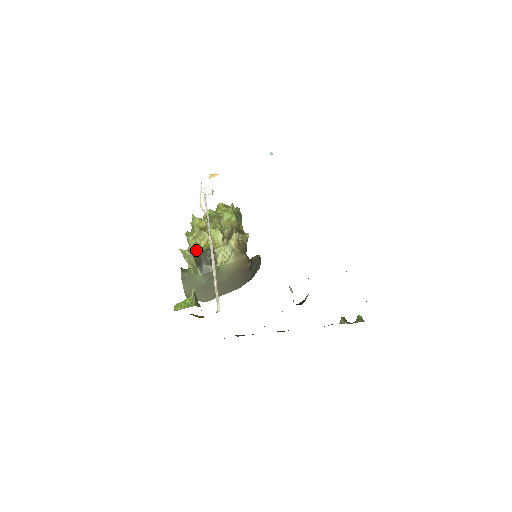
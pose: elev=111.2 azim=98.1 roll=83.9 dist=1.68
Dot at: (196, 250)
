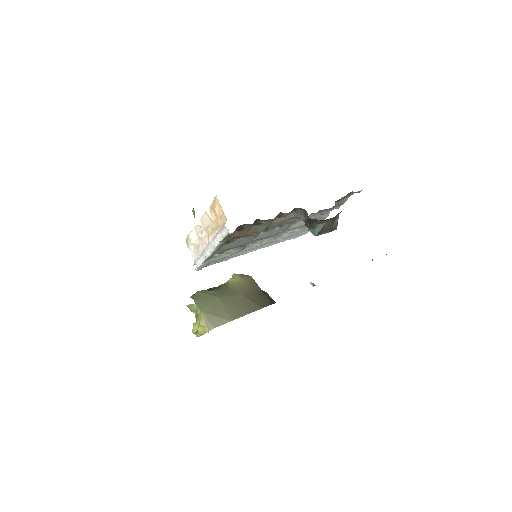
Dot at: occluded
